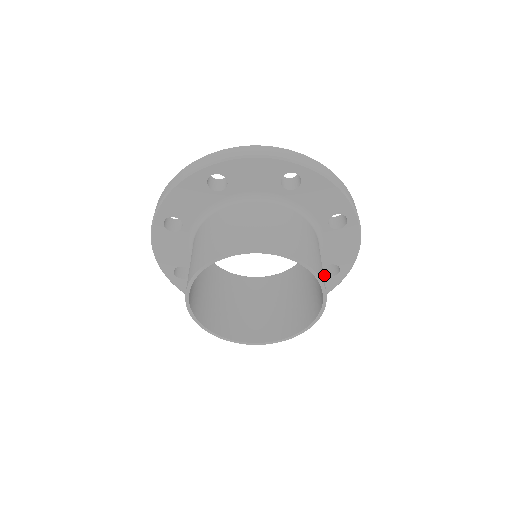
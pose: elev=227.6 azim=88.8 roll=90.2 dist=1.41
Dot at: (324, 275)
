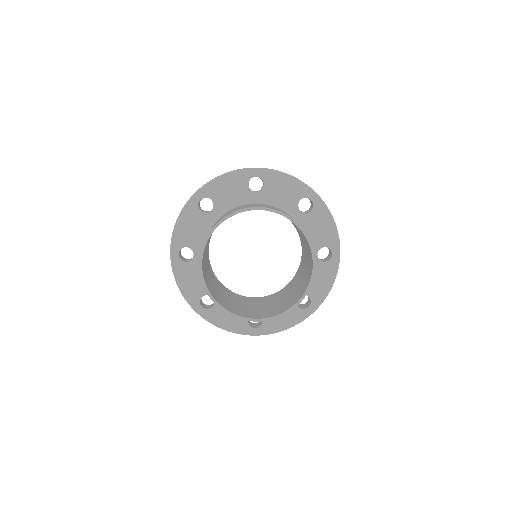
Dot at: (321, 262)
